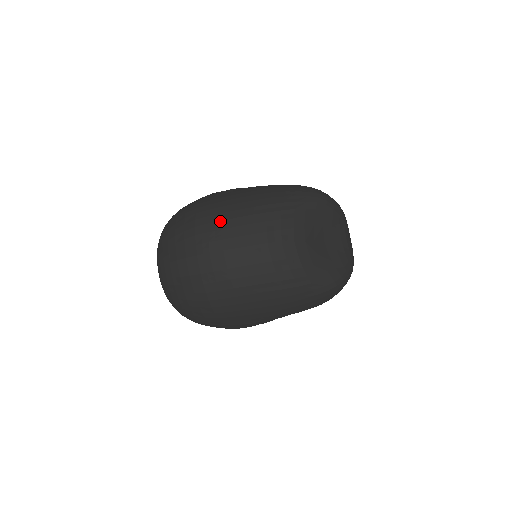
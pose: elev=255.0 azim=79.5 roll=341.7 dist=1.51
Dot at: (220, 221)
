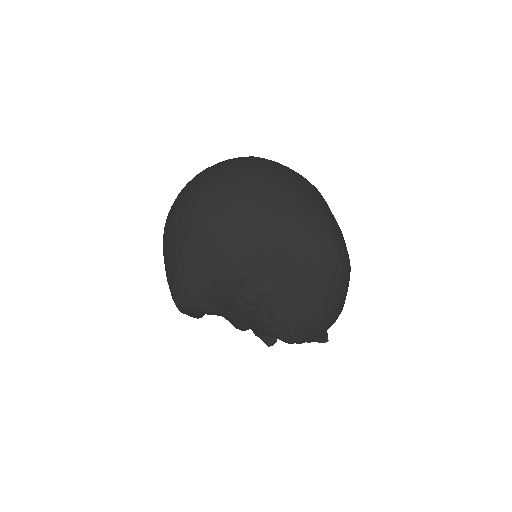
Dot at: occluded
